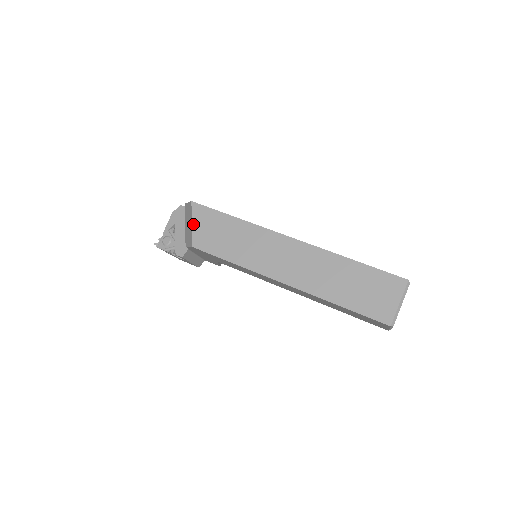
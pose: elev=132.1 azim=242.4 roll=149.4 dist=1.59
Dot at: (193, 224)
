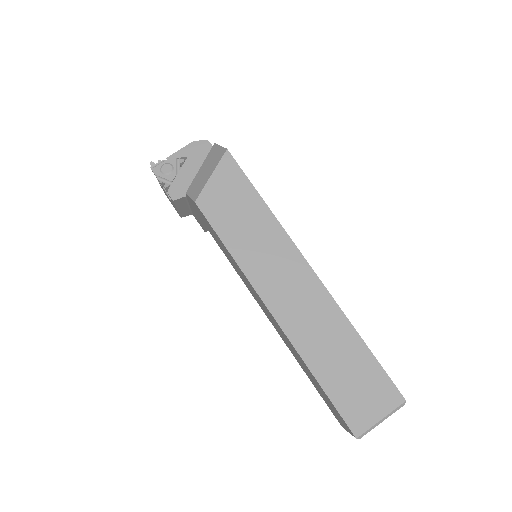
Dot at: (212, 177)
